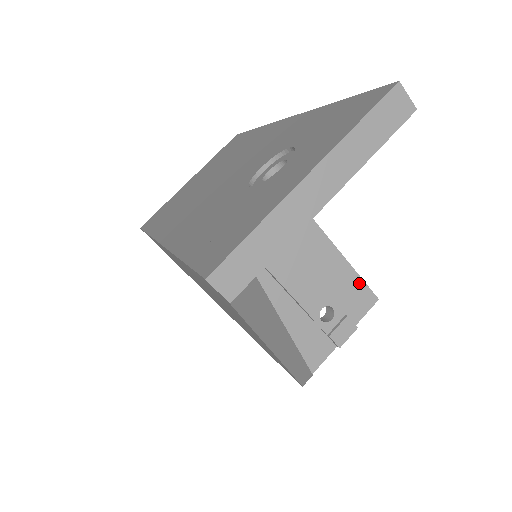
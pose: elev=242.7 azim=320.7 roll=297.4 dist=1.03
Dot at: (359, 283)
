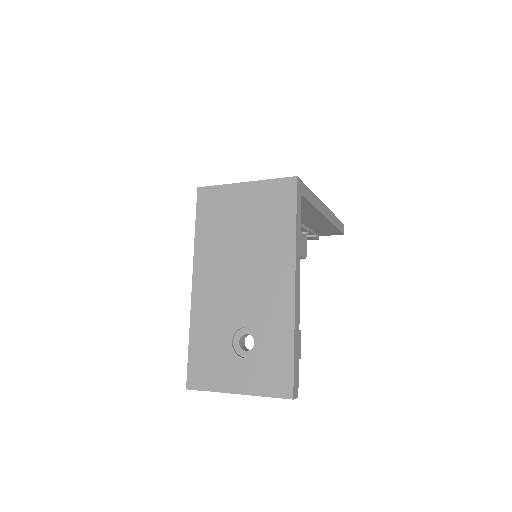
Dot at: (336, 230)
